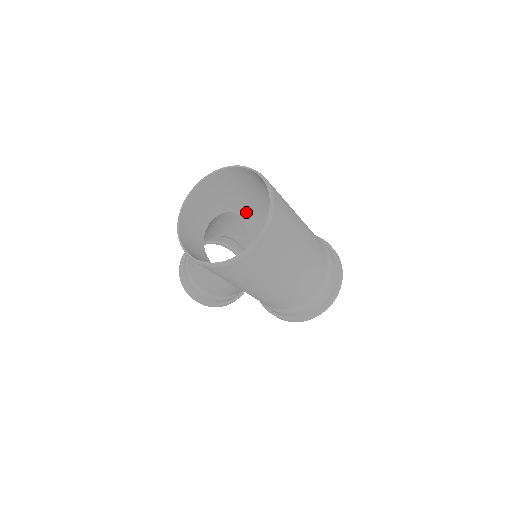
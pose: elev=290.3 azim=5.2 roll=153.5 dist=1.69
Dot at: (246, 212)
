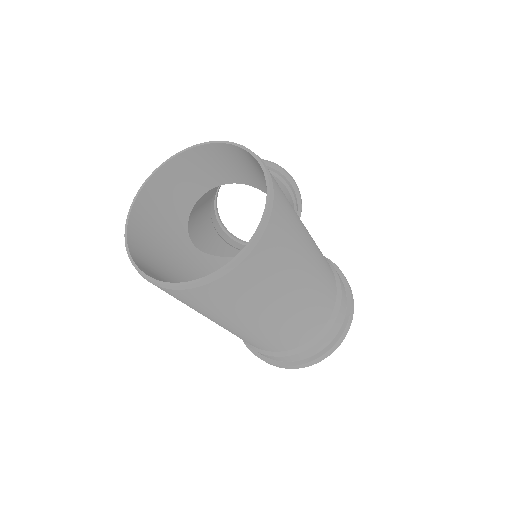
Dot at: occluded
